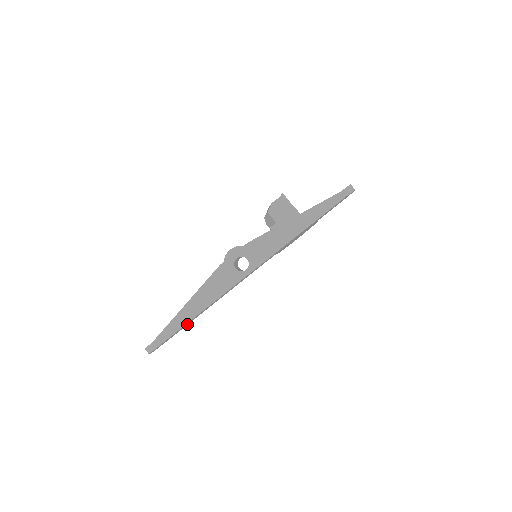
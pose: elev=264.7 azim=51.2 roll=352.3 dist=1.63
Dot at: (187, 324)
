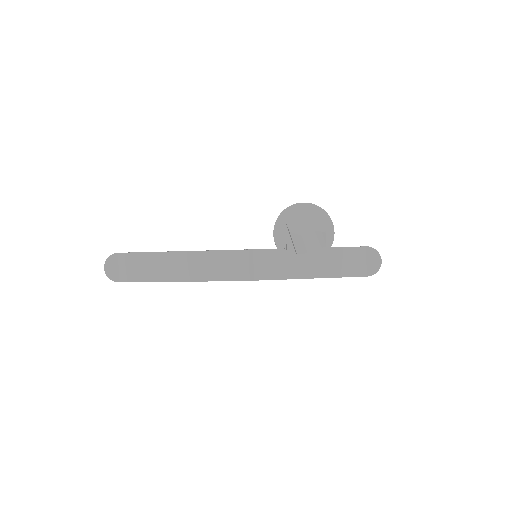
Dot at: occluded
